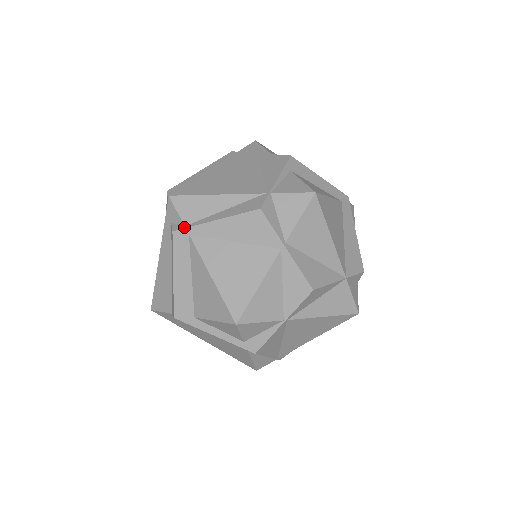
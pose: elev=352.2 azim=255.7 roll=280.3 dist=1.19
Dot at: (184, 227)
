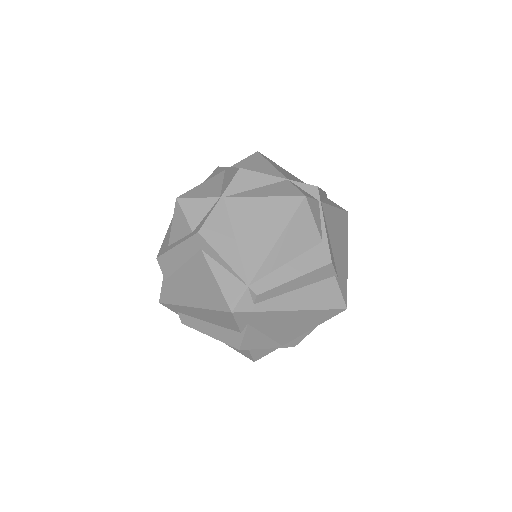
Dot at: occluded
